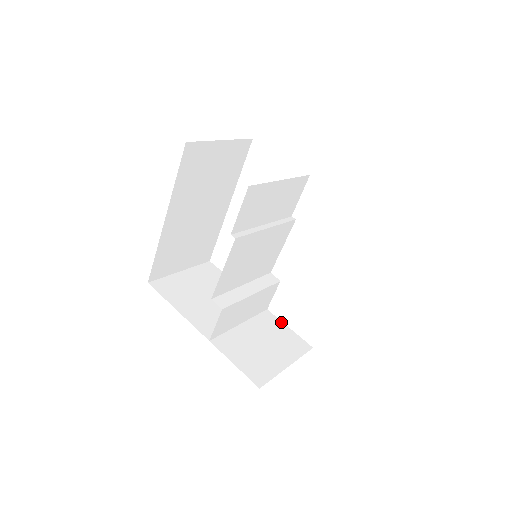
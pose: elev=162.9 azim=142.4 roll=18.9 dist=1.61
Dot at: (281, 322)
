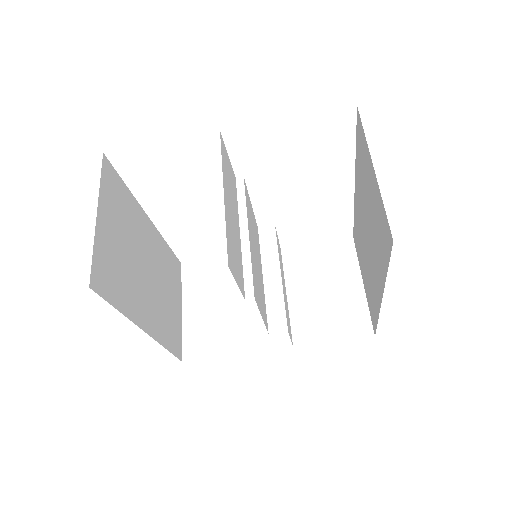
Dot at: (305, 246)
